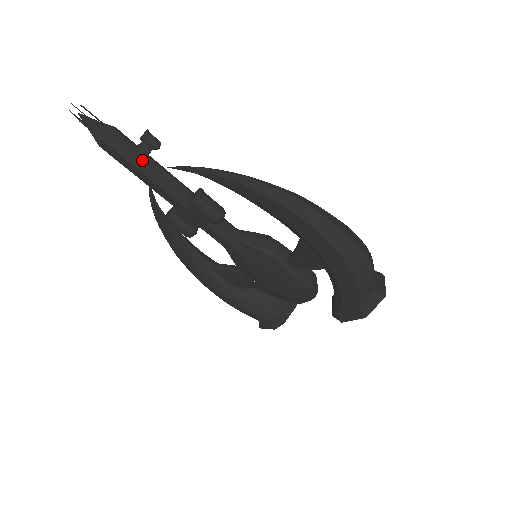
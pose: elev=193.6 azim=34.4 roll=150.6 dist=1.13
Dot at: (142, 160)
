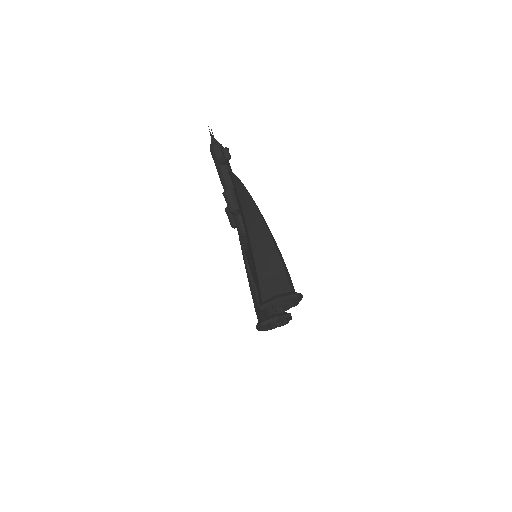
Dot at: (221, 165)
